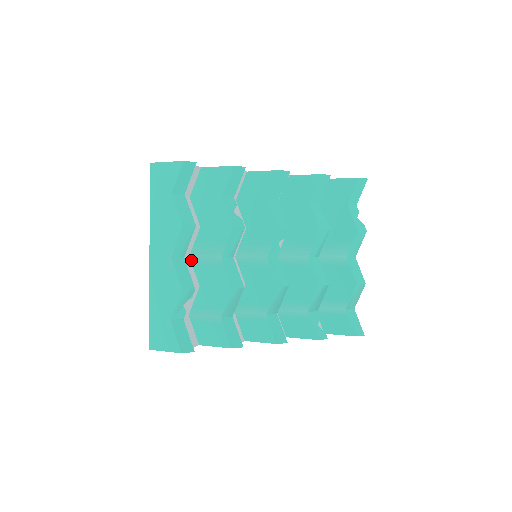
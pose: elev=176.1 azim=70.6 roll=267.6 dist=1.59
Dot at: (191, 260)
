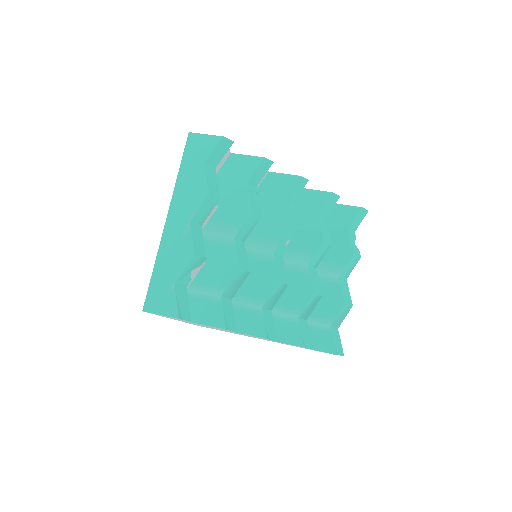
Dot at: occluded
